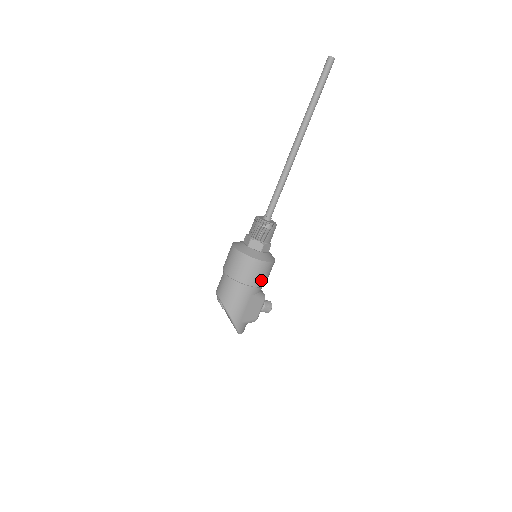
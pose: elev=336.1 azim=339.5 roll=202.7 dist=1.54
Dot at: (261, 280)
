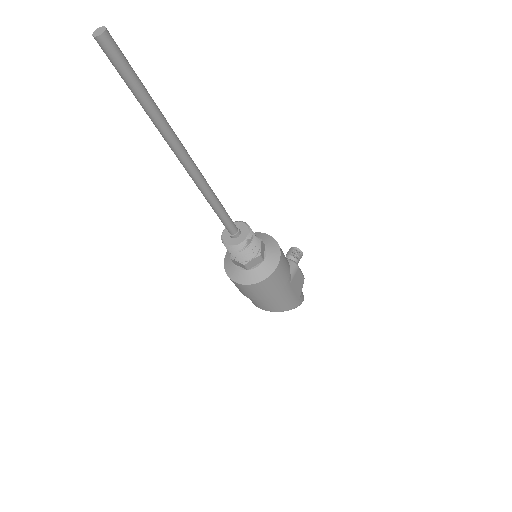
Dot at: (287, 272)
